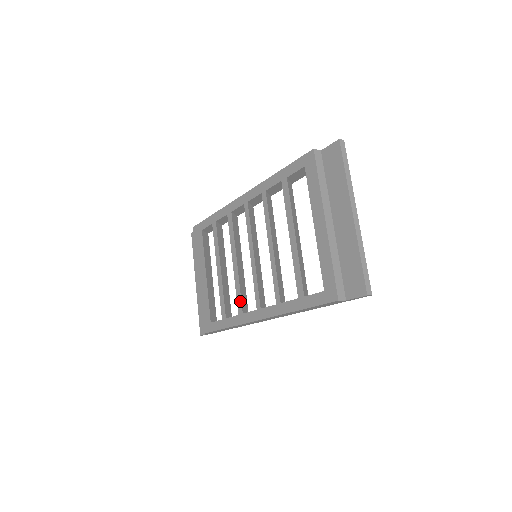
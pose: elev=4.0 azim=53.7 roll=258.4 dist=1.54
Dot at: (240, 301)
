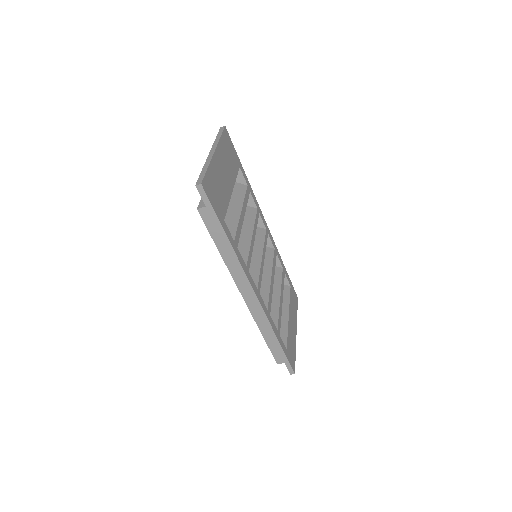
Dot at: occluded
